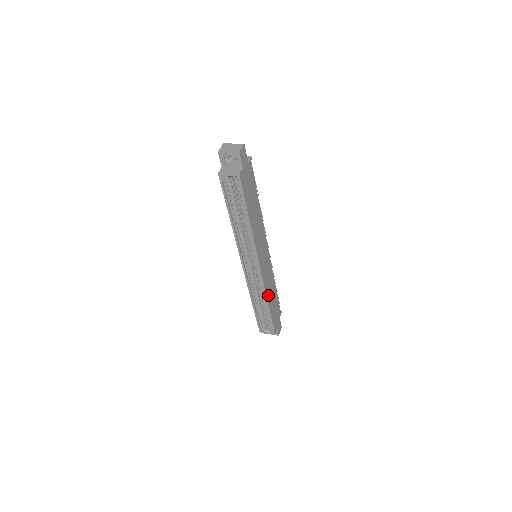
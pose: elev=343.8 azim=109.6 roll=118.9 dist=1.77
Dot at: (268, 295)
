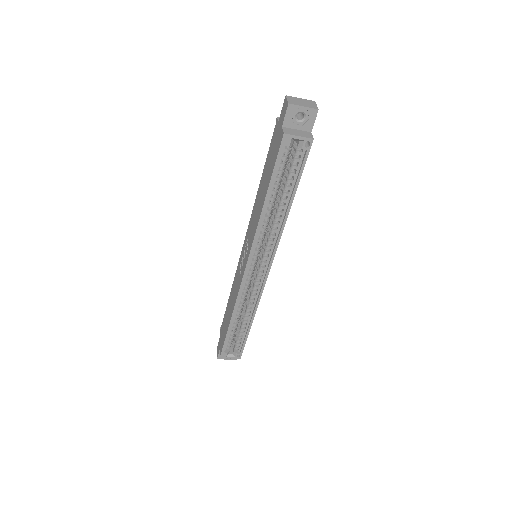
Dot at: occluded
